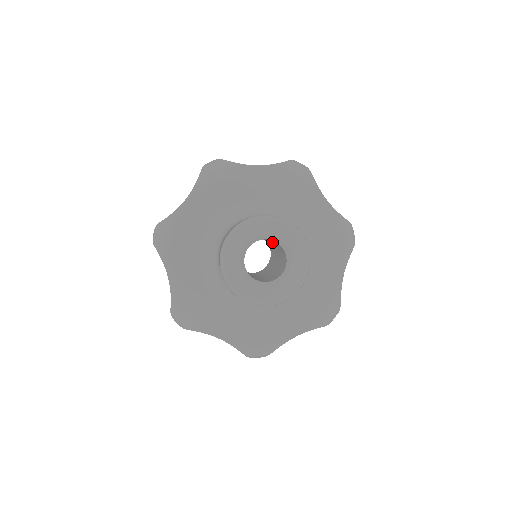
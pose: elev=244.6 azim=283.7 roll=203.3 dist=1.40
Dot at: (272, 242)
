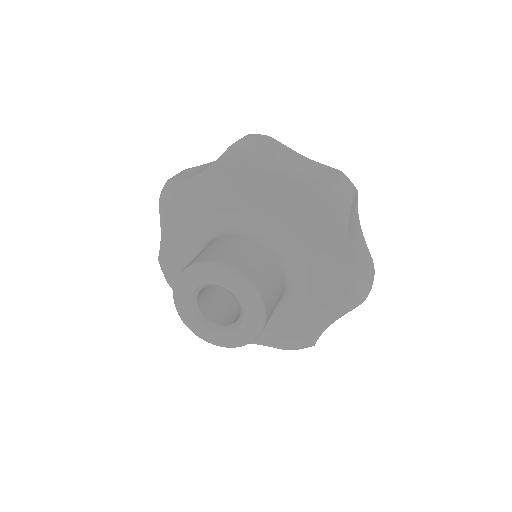
Dot at: occluded
